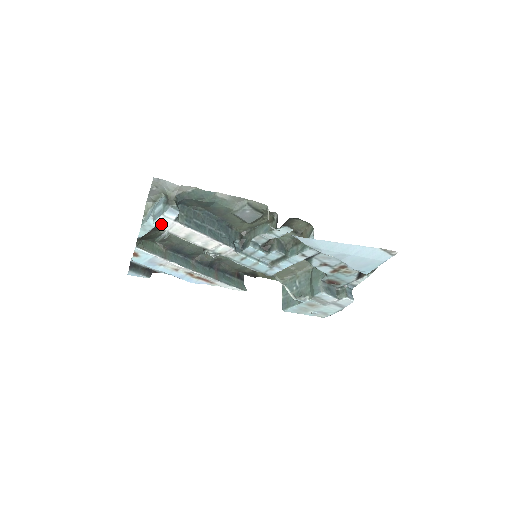
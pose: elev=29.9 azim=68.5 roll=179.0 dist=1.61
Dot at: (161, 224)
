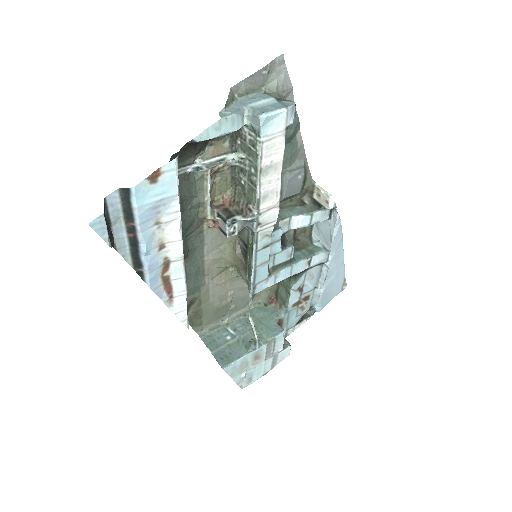
Dot at: (269, 124)
